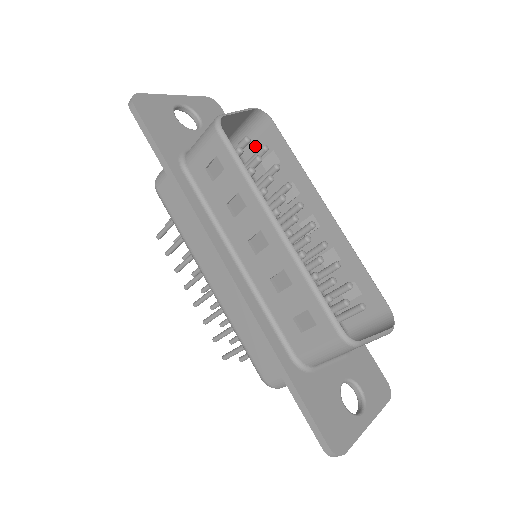
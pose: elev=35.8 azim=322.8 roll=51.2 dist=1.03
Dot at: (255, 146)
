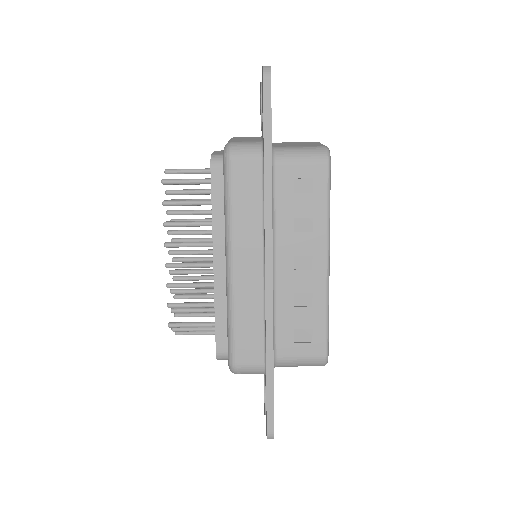
Dot at: occluded
